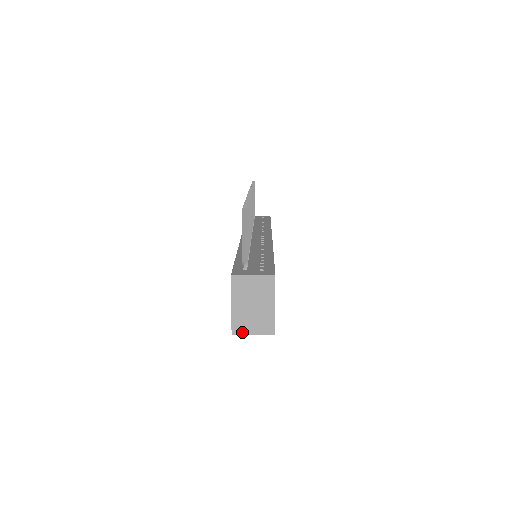
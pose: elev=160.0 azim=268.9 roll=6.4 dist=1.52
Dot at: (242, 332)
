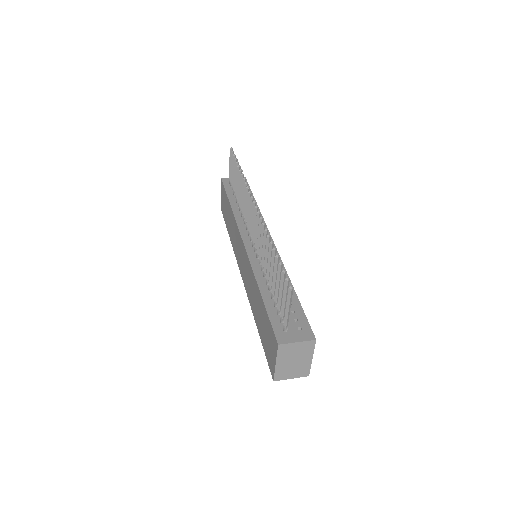
Dot at: (282, 378)
